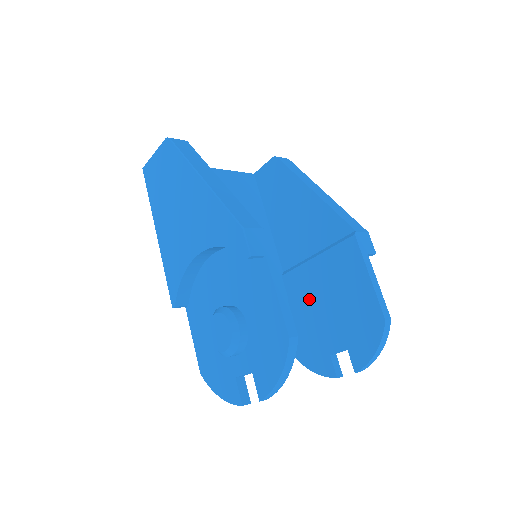
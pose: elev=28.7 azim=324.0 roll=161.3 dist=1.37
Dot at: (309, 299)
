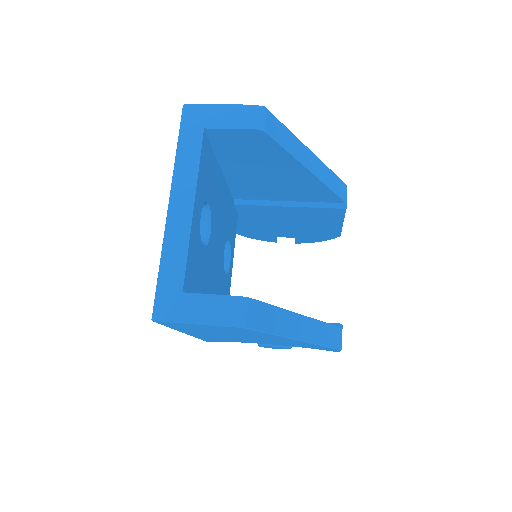
Dot at: (267, 219)
